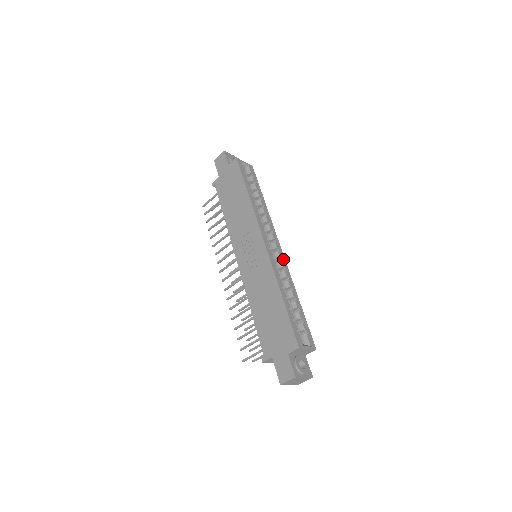
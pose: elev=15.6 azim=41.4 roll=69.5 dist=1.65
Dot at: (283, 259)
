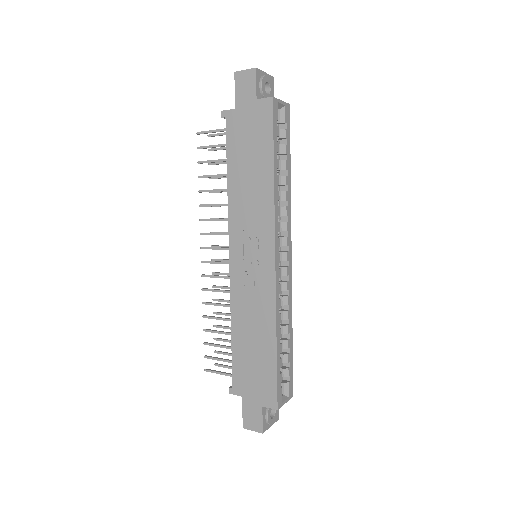
Dot at: (290, 276)
